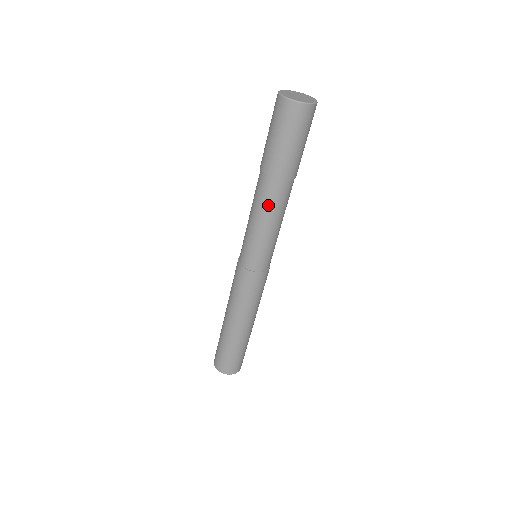
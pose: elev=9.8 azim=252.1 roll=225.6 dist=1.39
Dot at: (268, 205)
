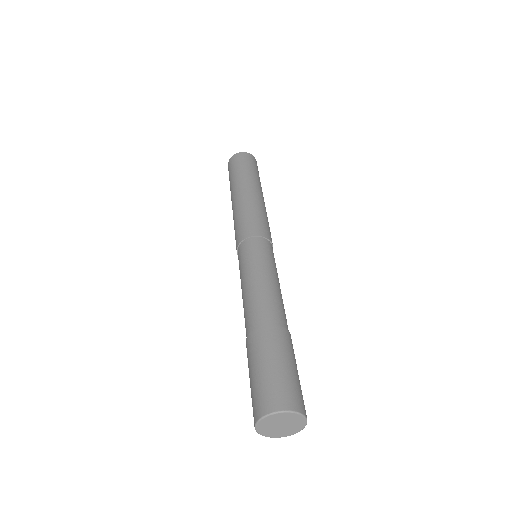
Dot at: occluded
